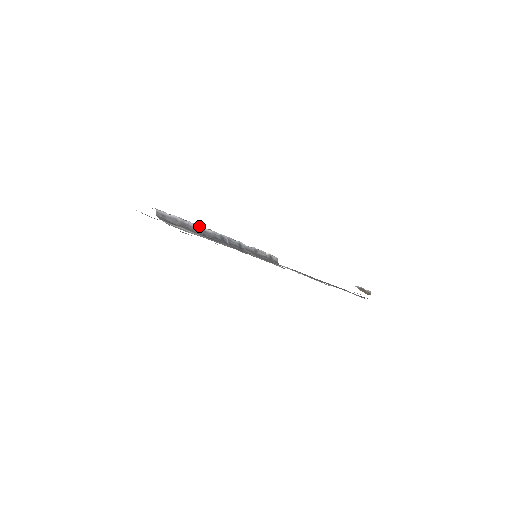
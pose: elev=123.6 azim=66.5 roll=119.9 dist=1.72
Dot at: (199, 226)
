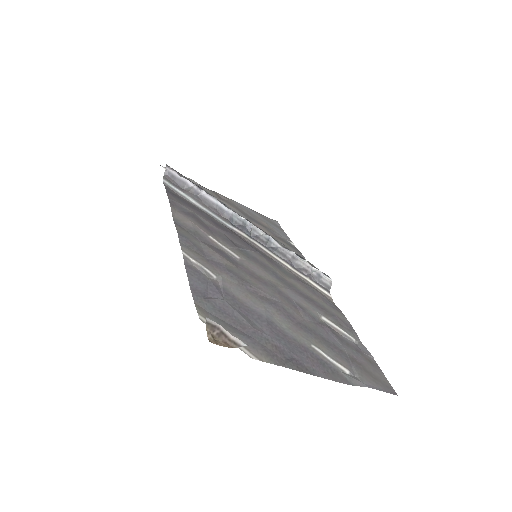
Dot at: (216, 200)
